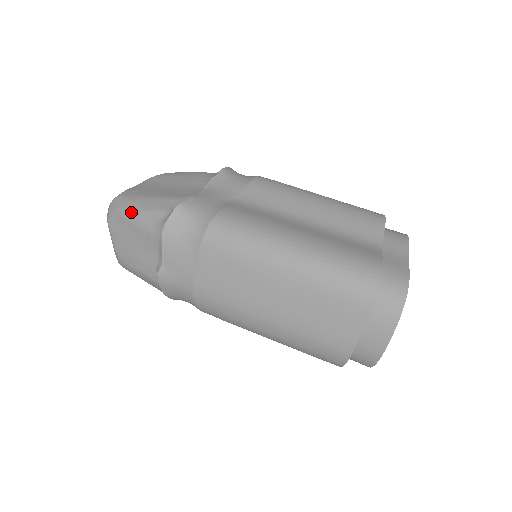
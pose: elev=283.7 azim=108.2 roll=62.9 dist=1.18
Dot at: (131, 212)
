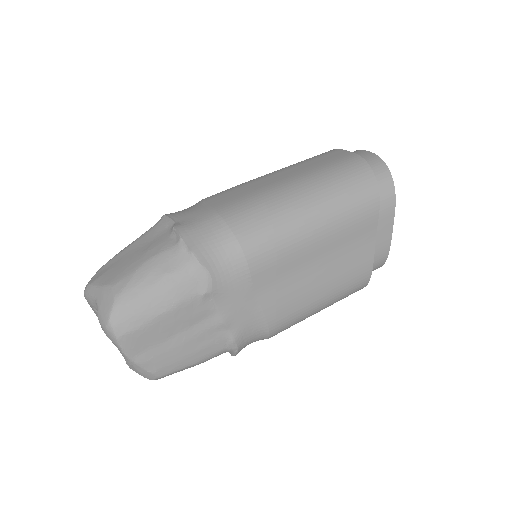
Dot at: occluded
